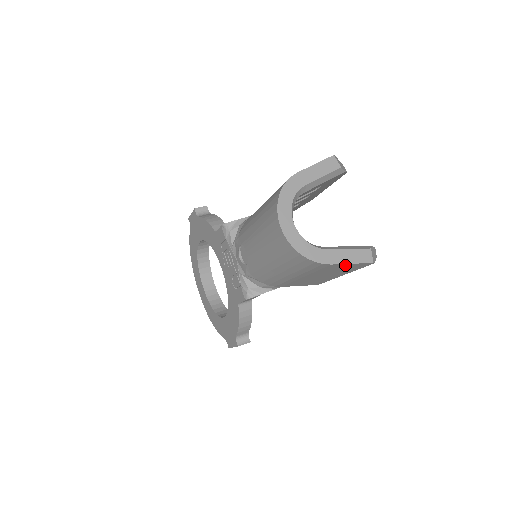
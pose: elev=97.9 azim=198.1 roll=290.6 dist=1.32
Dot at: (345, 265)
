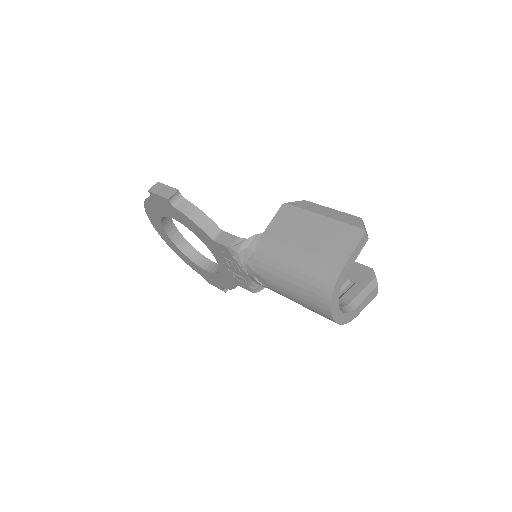
Dot at: occluded
